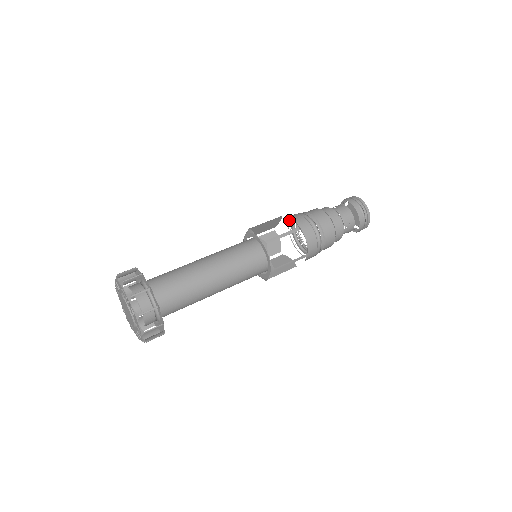
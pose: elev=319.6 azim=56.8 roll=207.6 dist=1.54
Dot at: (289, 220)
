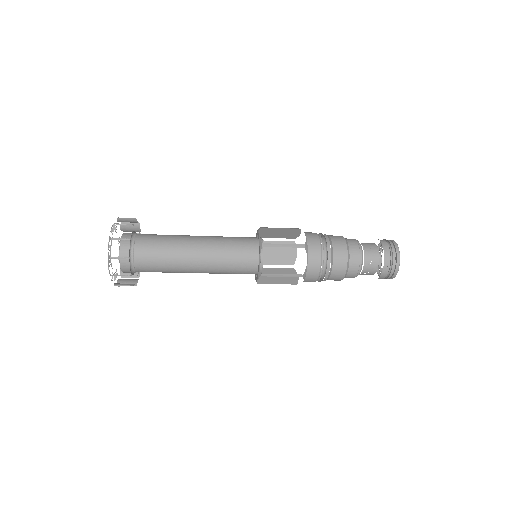
Dot at: occluded
